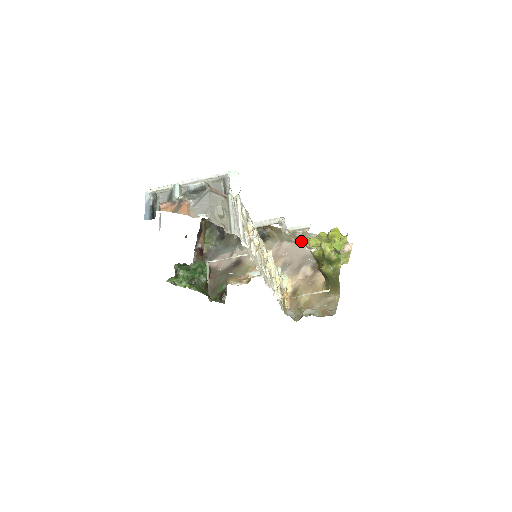
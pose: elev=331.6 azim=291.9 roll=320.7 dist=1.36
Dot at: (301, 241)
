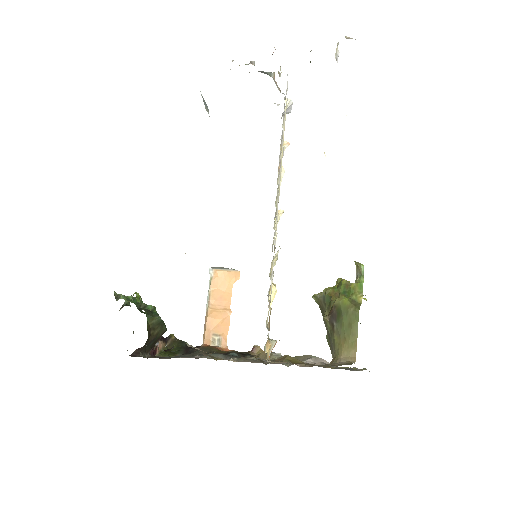
Dot at: occluded
